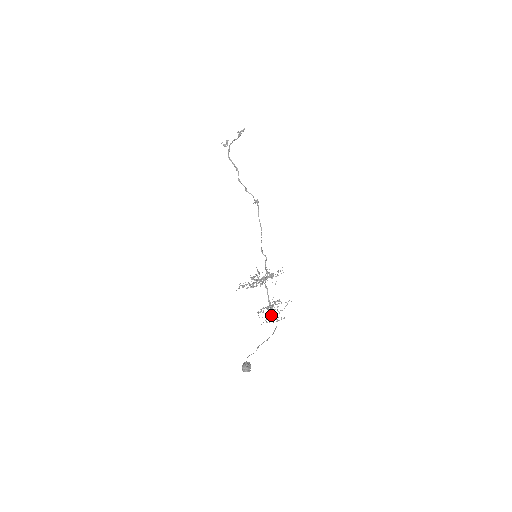
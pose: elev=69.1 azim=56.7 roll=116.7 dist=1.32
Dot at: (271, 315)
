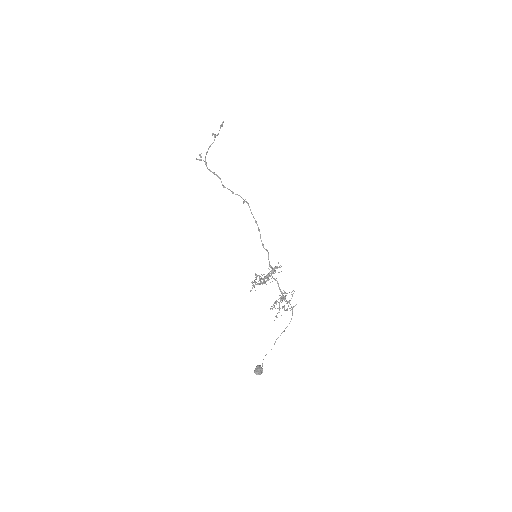
Dot at: (284, 306)
